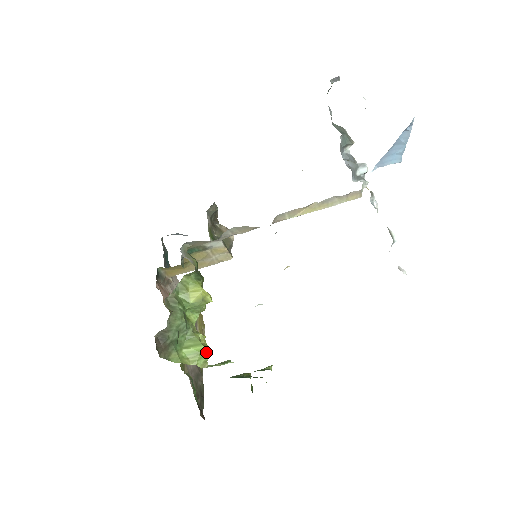
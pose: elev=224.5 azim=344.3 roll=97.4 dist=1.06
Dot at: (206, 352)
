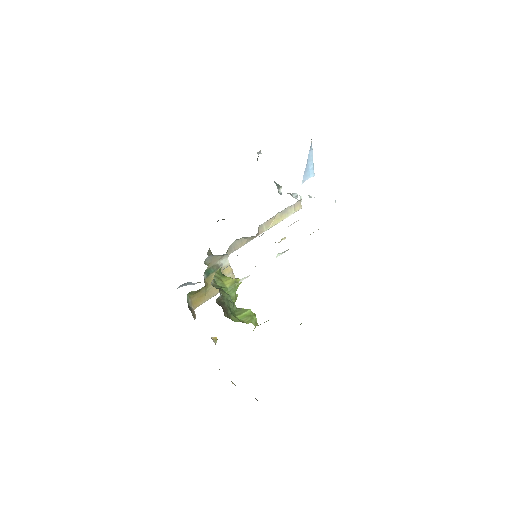
Dot at: (253, 315)
